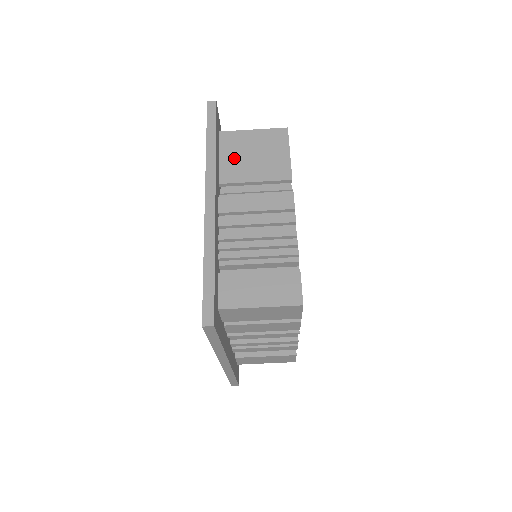
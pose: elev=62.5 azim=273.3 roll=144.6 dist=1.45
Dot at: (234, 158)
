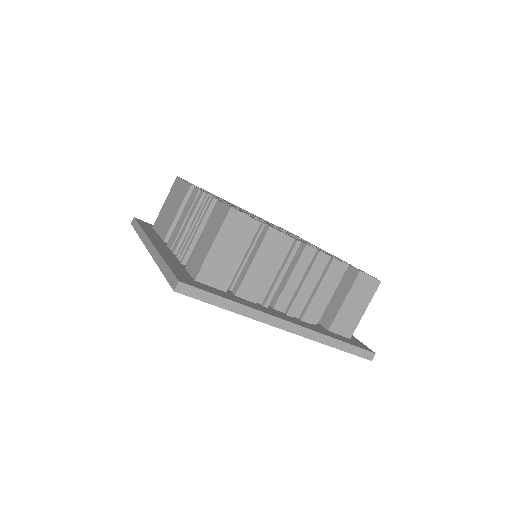
Dot at: (163, 223)
